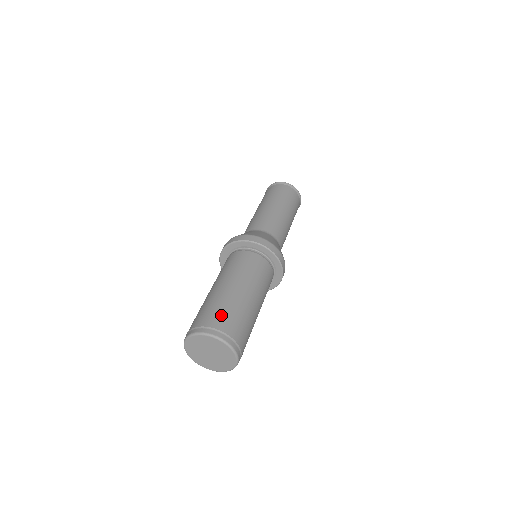
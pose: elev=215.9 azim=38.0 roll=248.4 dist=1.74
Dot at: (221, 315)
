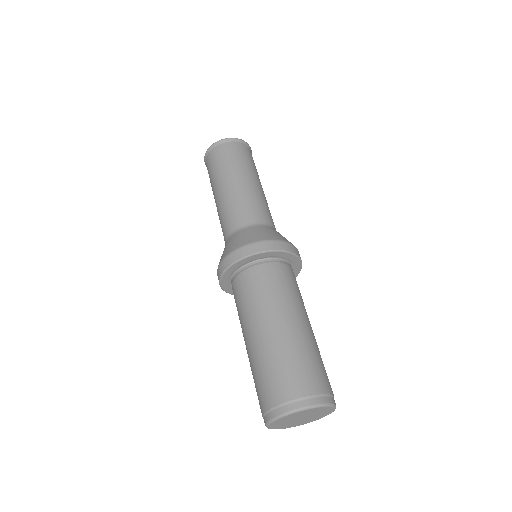
Dot at: (293, 375)
